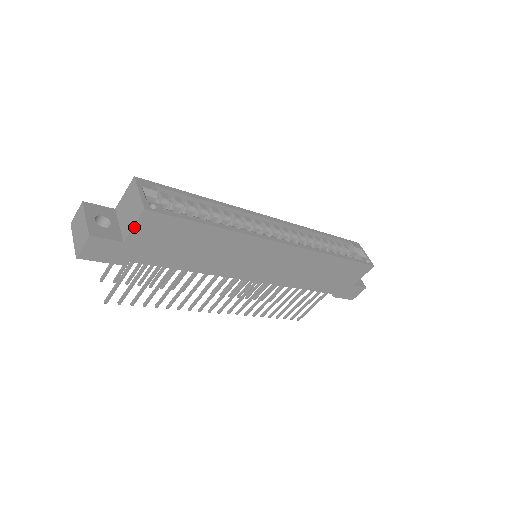
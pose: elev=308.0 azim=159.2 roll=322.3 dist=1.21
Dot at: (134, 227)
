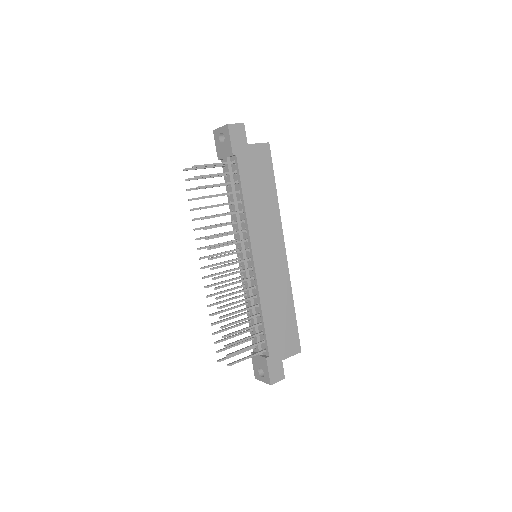
Dot at: (258, 144)
